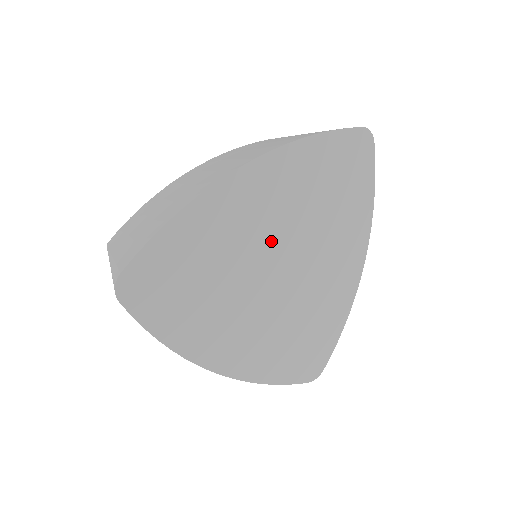
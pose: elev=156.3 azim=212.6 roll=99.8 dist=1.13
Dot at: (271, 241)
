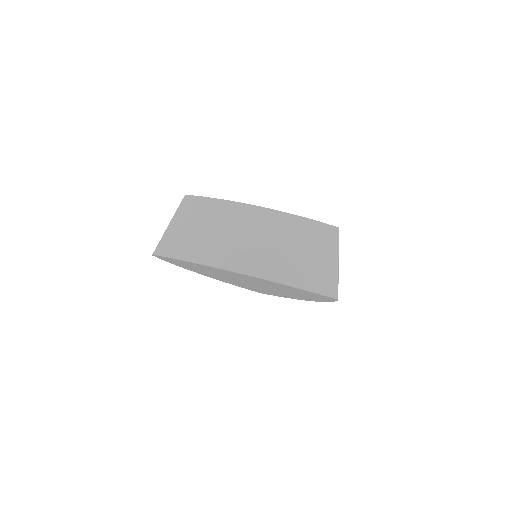
Dot at: (246, 280)
